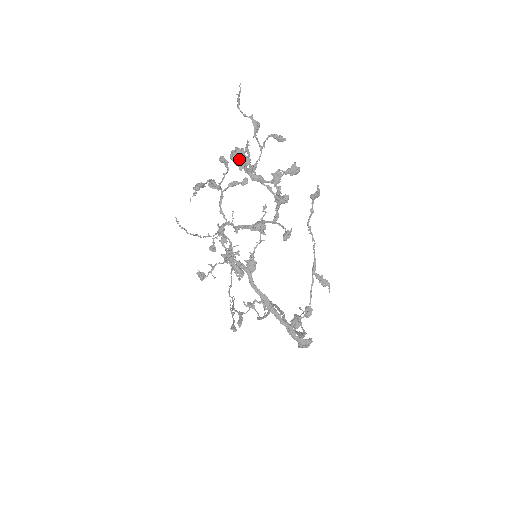
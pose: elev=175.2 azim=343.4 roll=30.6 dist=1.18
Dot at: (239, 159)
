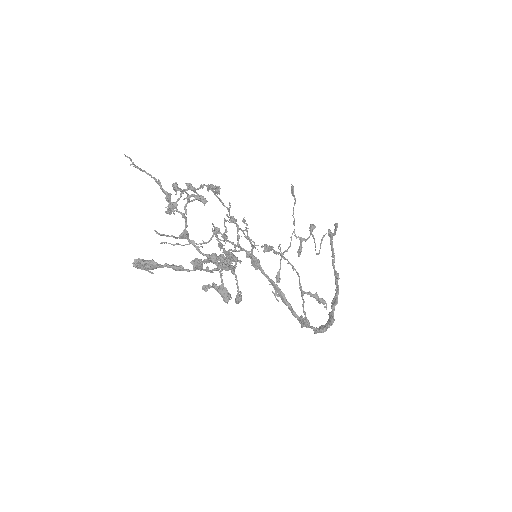
Dot at: (143, 269)
